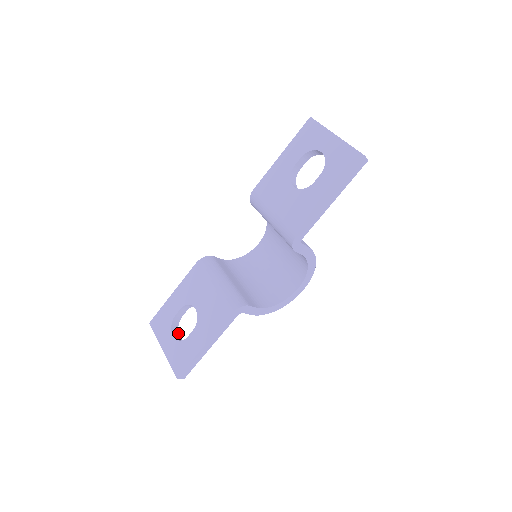
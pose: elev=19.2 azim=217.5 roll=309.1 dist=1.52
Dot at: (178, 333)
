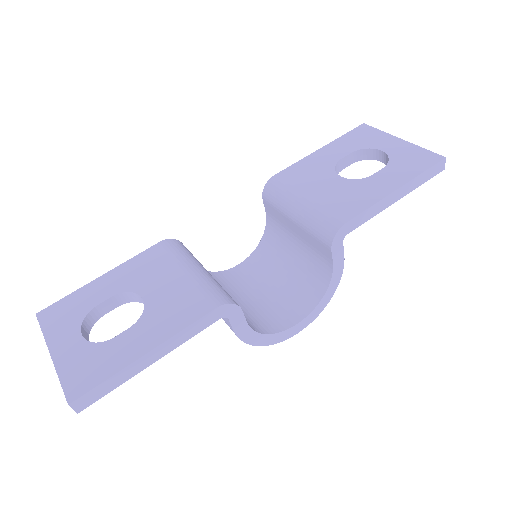
Dot at: (88, 338)
